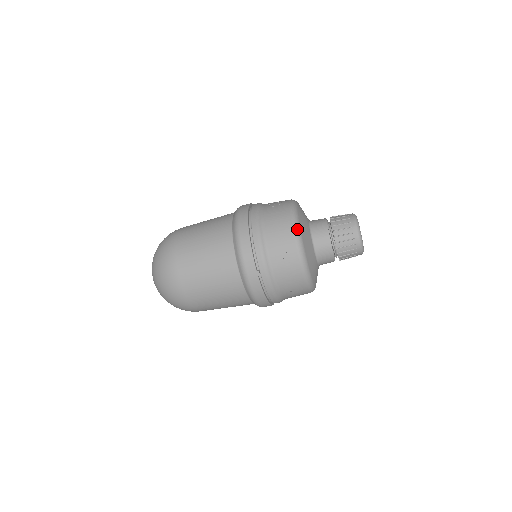
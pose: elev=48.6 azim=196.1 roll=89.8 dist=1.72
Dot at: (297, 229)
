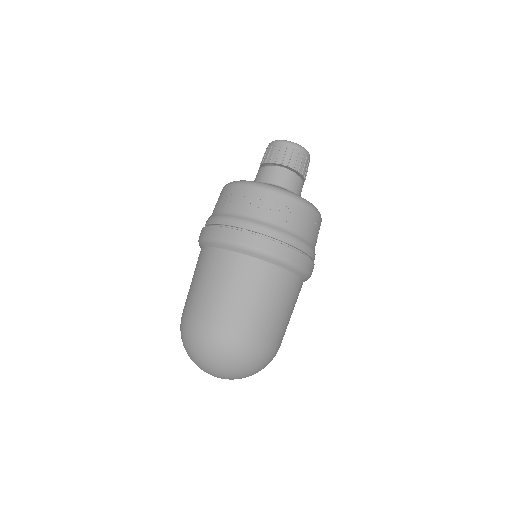
Dot at: (234, 182)
